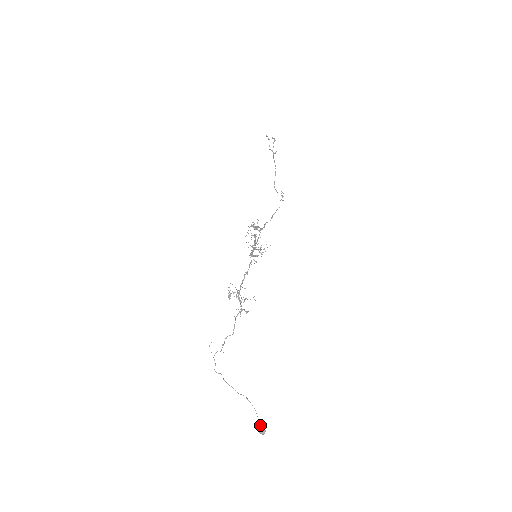
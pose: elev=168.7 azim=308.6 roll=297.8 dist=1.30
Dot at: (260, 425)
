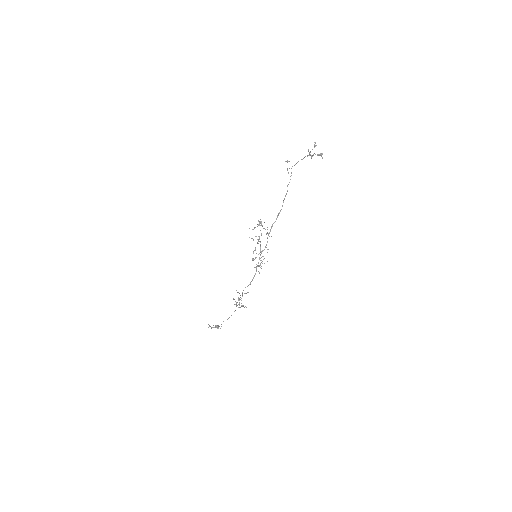
Dot at: occluded
